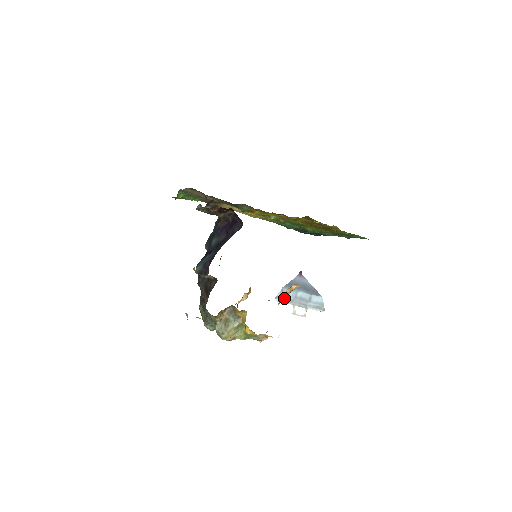
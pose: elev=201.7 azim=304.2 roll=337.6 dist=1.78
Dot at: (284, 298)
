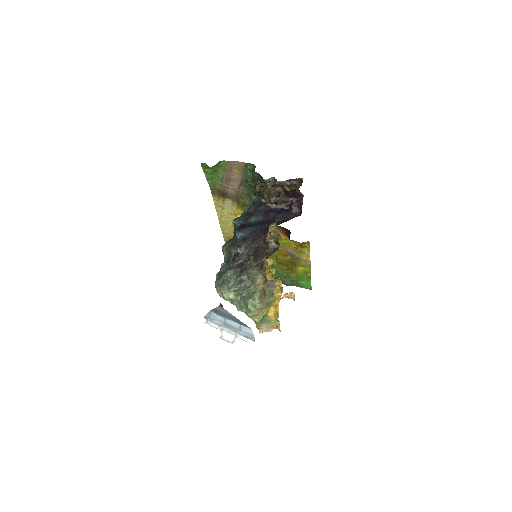
Dot at: (213, 320)
